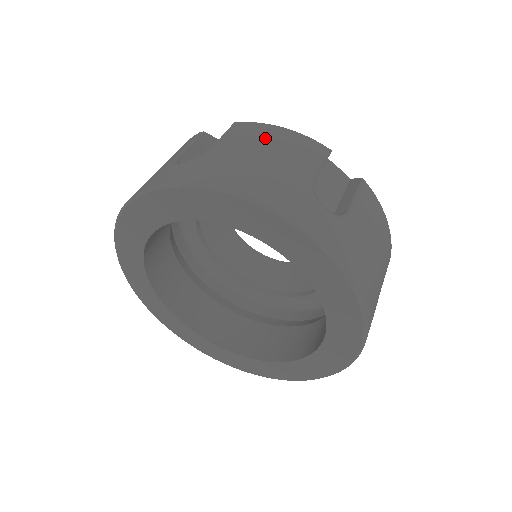
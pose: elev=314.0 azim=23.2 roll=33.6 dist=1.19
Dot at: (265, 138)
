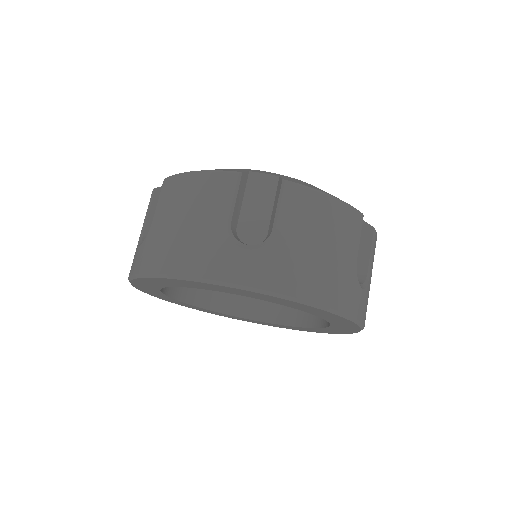
Dot at: (182, 196)
